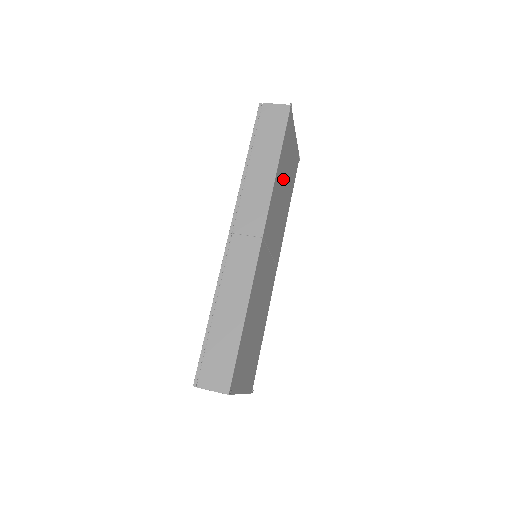
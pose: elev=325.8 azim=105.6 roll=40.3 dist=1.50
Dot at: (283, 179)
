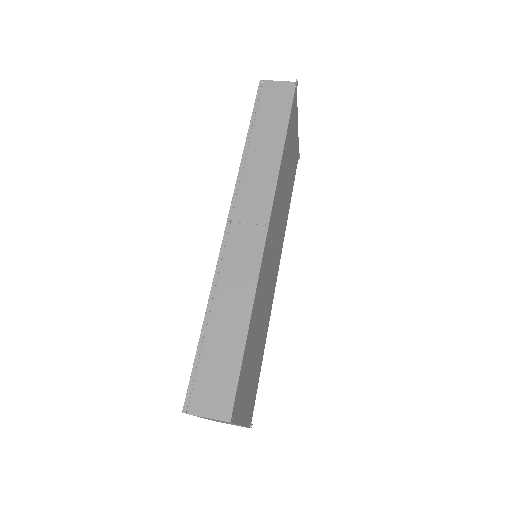
Dot at: (287, 168)
